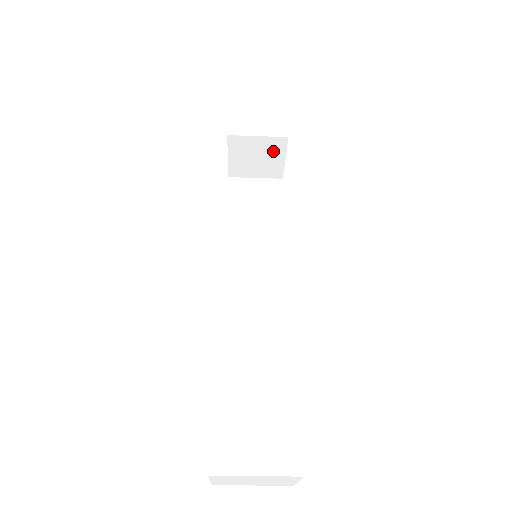
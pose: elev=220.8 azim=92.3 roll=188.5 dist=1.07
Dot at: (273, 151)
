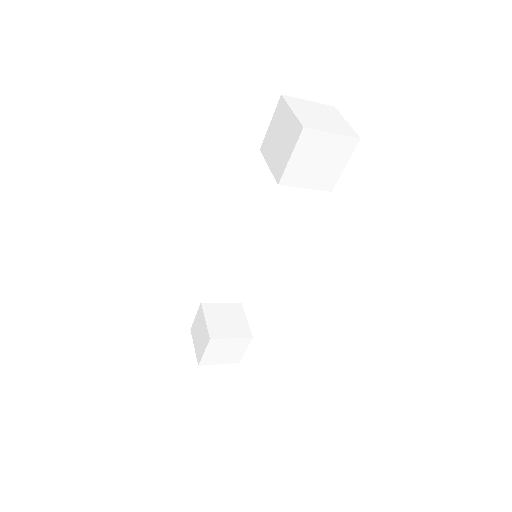
Dot at: occluded
